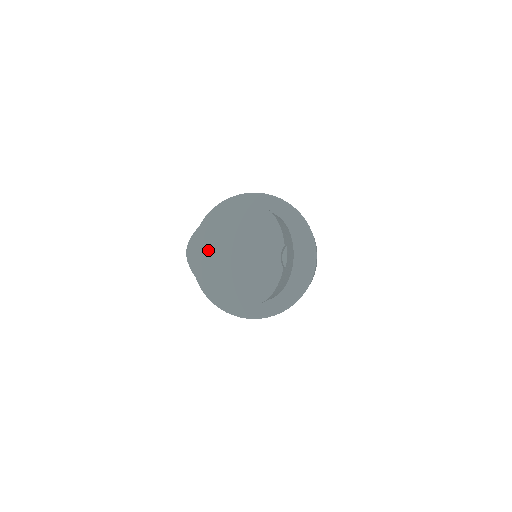
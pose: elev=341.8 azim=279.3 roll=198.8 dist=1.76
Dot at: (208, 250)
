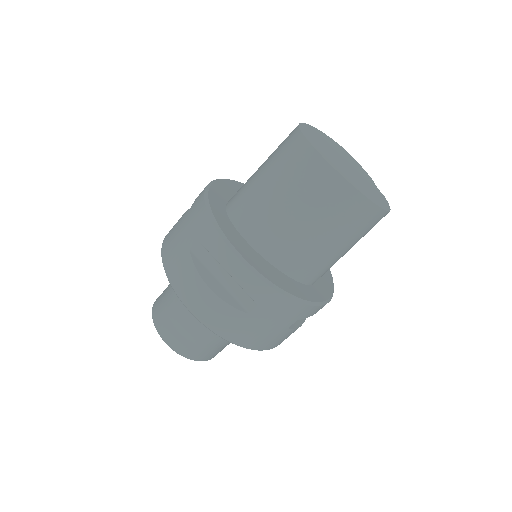
Dot at: (320, 144)
